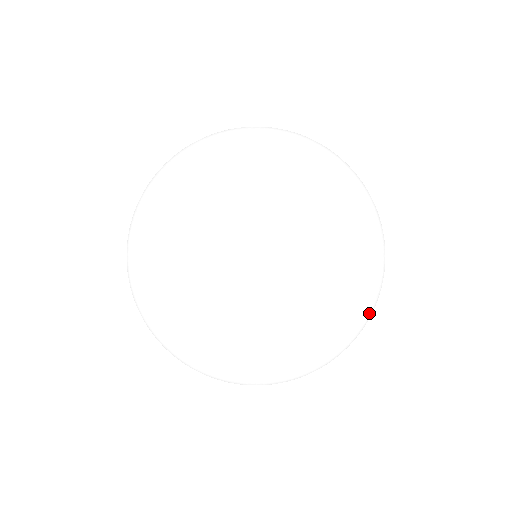
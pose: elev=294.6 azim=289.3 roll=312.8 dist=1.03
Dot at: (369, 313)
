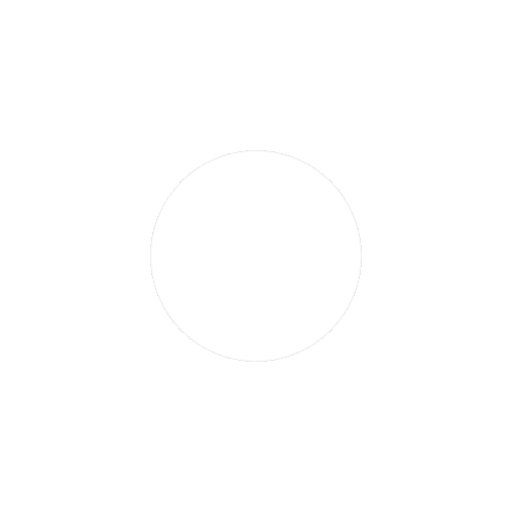
Dot at: (321, 332)
